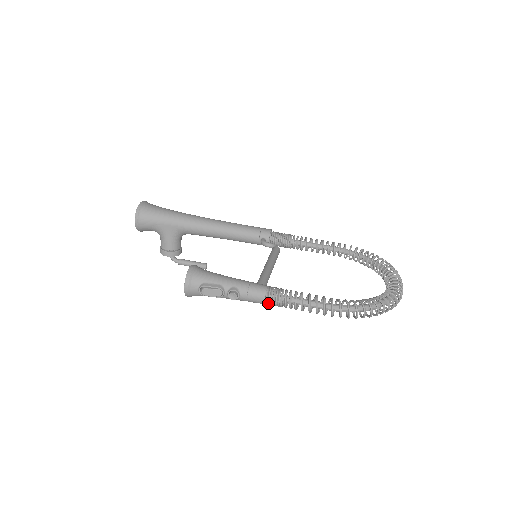
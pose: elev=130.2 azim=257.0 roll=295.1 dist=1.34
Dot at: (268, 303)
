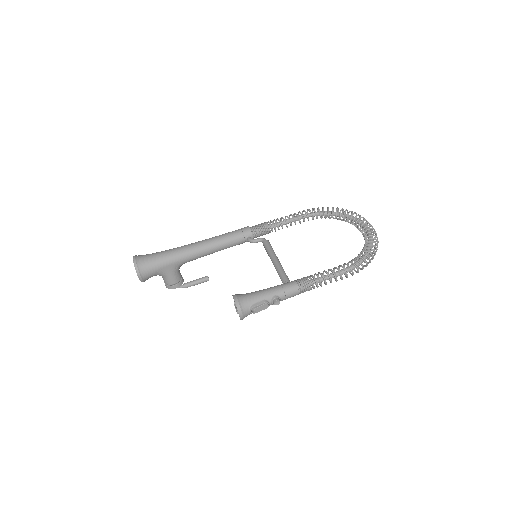
Dot at: occluded
